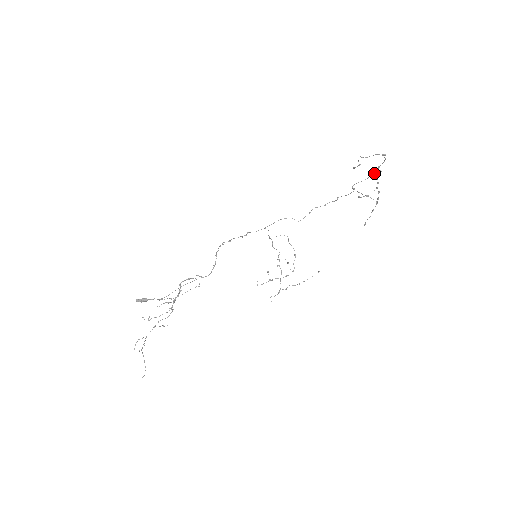
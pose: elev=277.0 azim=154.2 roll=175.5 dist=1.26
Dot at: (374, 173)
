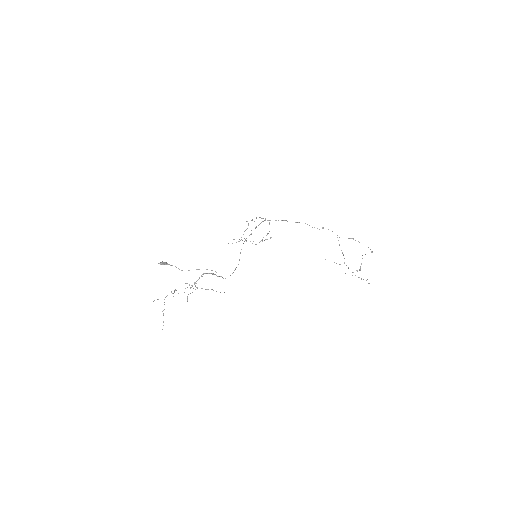
Dot at: occluded
